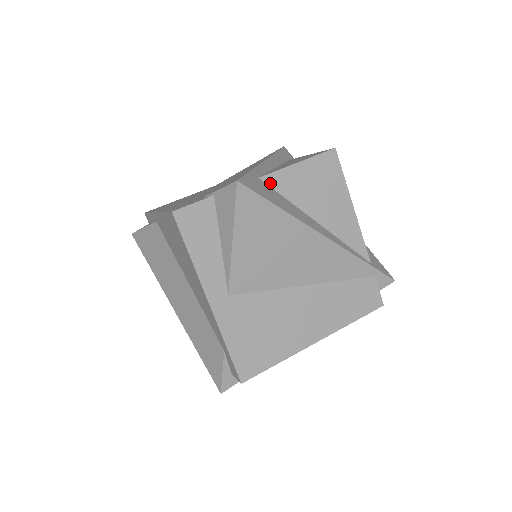
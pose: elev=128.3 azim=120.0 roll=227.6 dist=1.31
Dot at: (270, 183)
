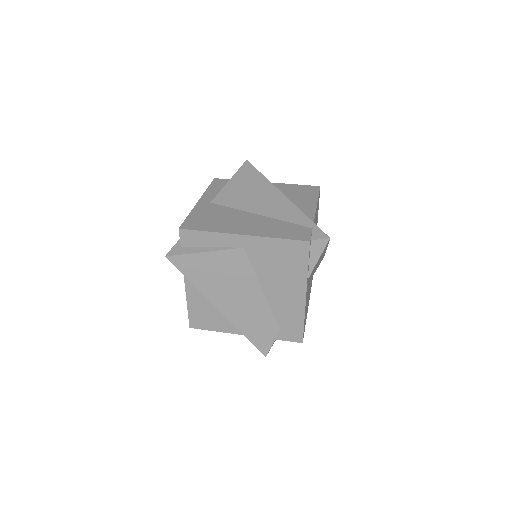
Dot at: occluded
